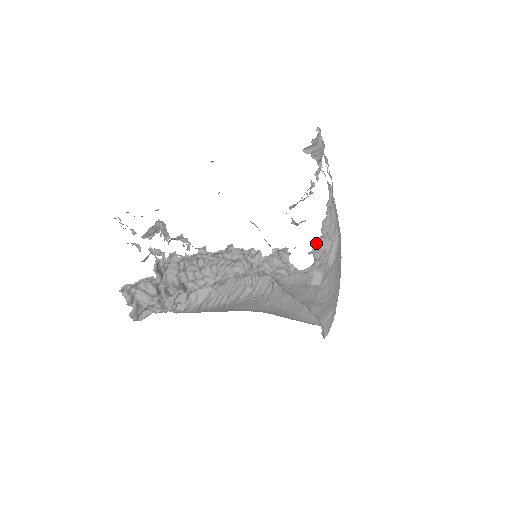
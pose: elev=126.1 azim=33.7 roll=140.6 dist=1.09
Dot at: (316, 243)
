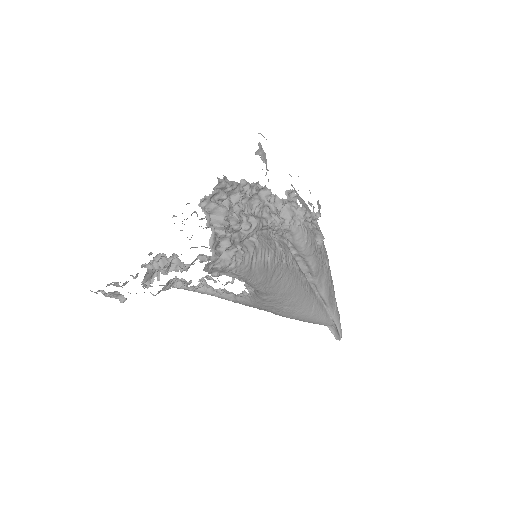
Dot at: occluded
